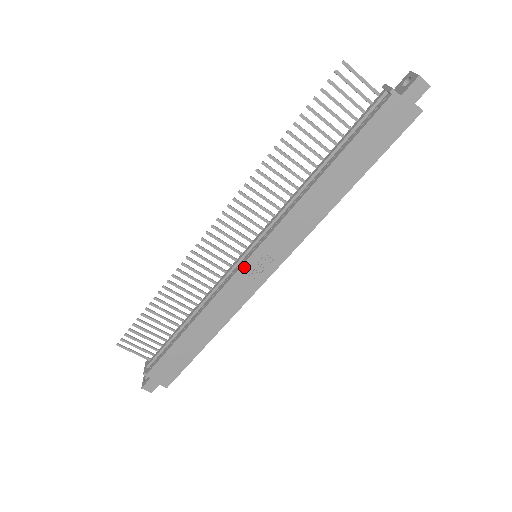
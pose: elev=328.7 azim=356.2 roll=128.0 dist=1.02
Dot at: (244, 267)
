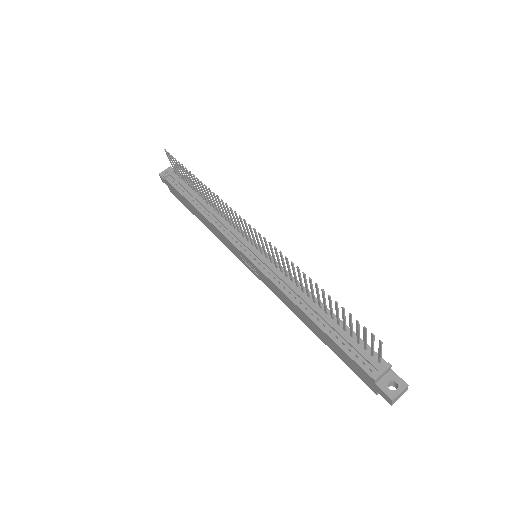
Dot at: (241, 253)
